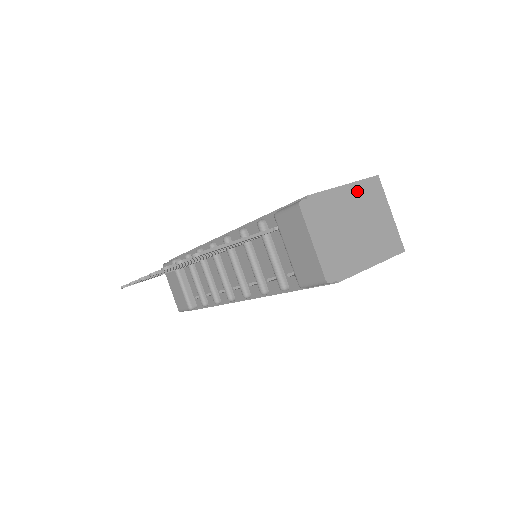
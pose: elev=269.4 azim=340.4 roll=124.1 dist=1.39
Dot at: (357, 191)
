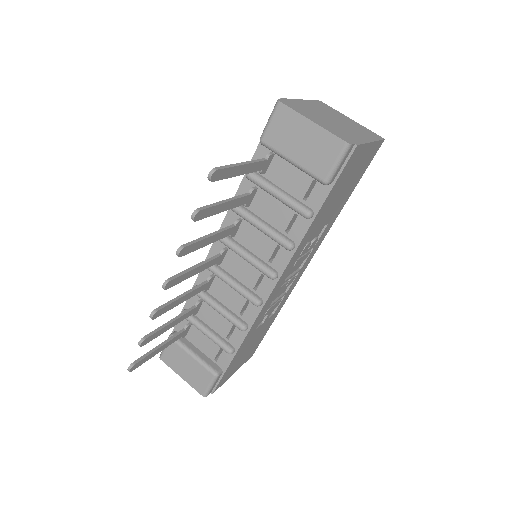
Dot at: (314, 104)
